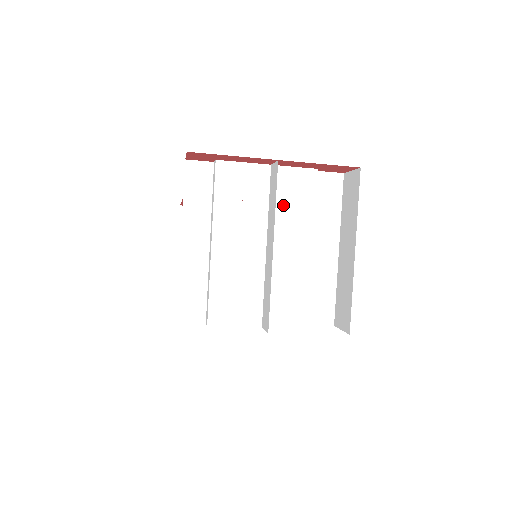
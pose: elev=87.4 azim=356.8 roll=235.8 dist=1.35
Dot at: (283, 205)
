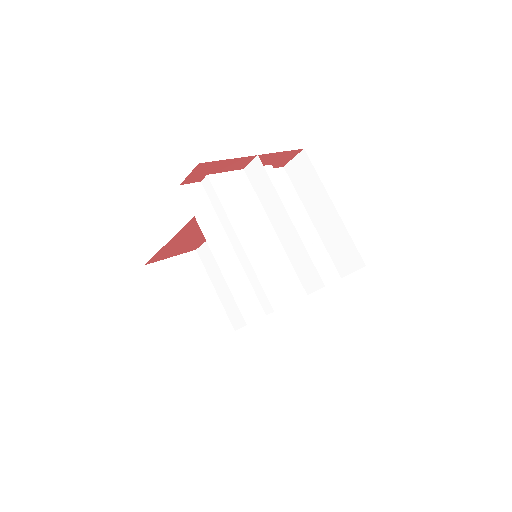
Dot at: occluded
